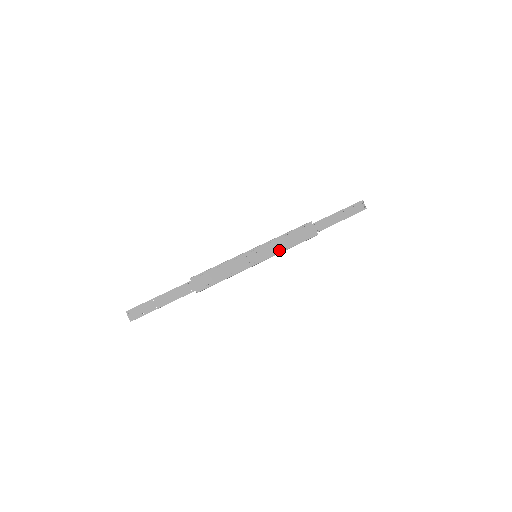
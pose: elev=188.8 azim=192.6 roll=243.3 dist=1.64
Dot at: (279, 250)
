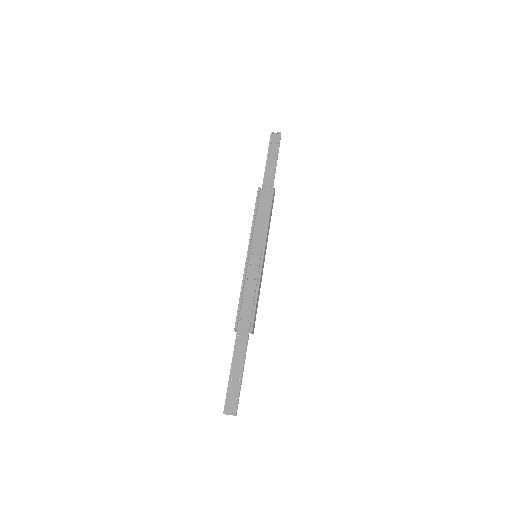
Dot at: (265, 231)
